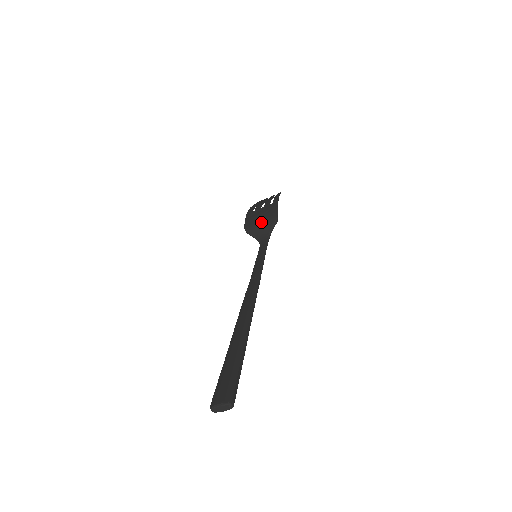
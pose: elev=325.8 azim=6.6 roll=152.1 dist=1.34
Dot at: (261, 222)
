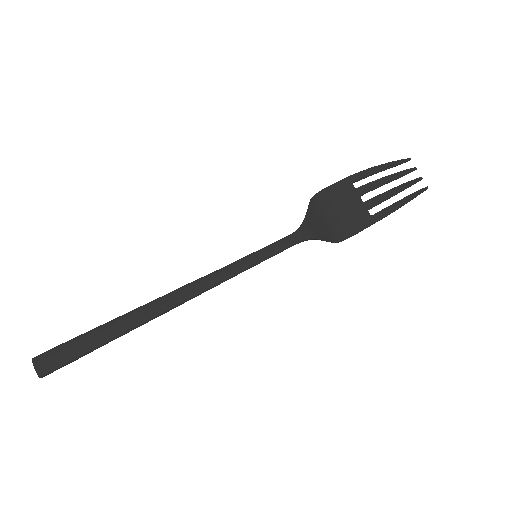
Dot at: (328, 219)
